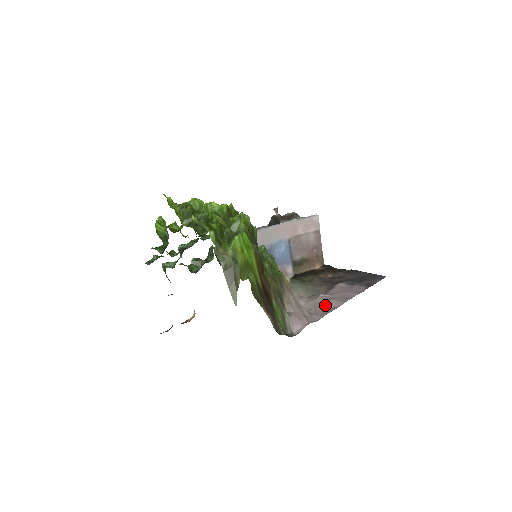
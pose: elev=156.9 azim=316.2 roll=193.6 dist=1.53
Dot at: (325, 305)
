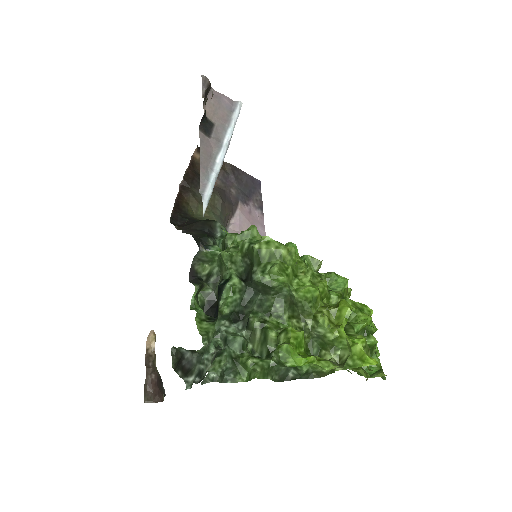
Dot at: occluded
